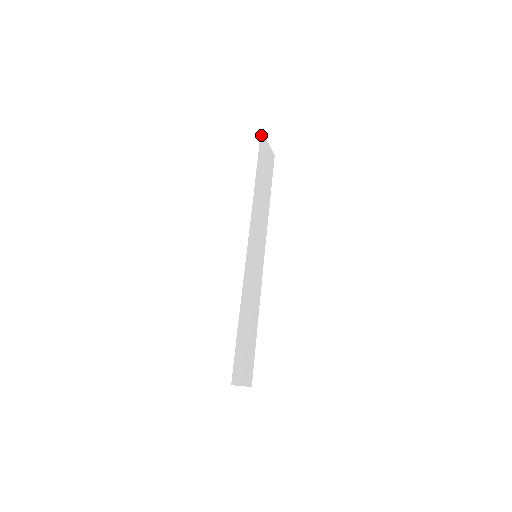
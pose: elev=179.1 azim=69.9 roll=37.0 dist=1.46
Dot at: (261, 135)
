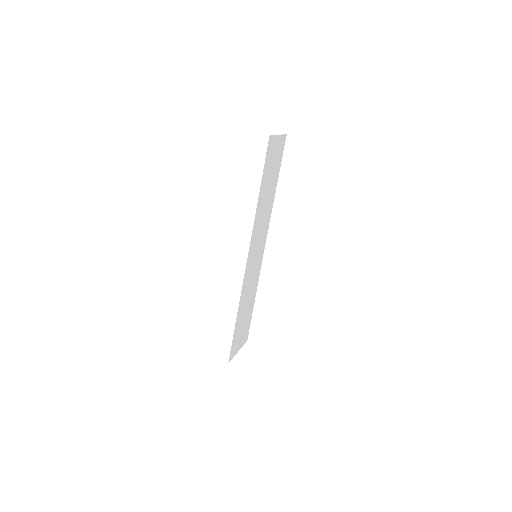
Dot at: (269, 141)
